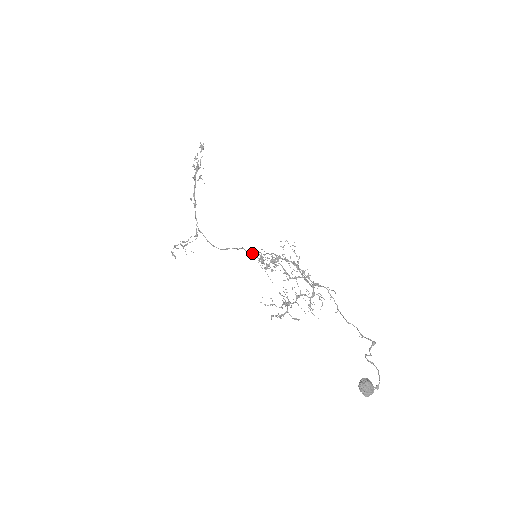
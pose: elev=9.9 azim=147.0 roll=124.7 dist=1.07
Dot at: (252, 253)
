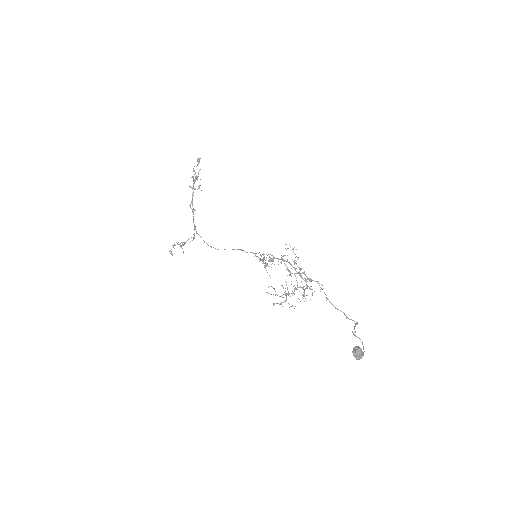
Dot at: occluded
